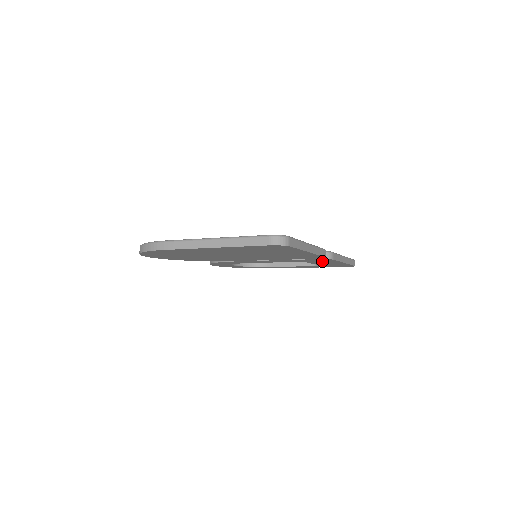
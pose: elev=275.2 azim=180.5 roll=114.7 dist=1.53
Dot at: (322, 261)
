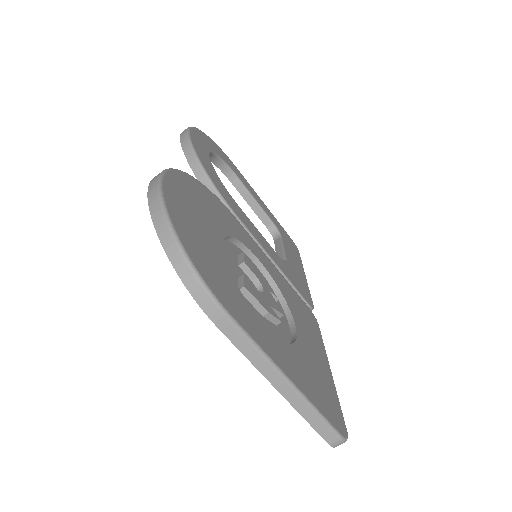
Dot at: occluded
